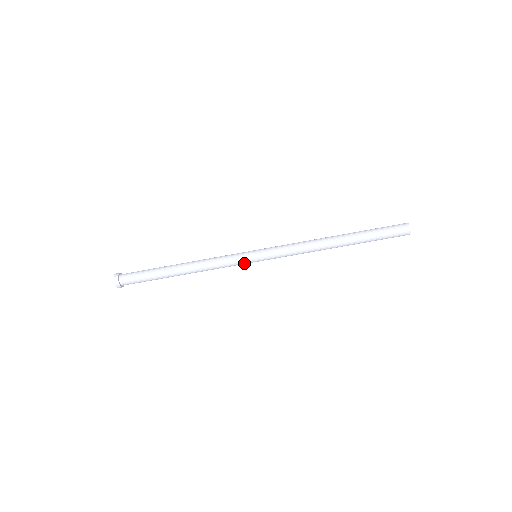
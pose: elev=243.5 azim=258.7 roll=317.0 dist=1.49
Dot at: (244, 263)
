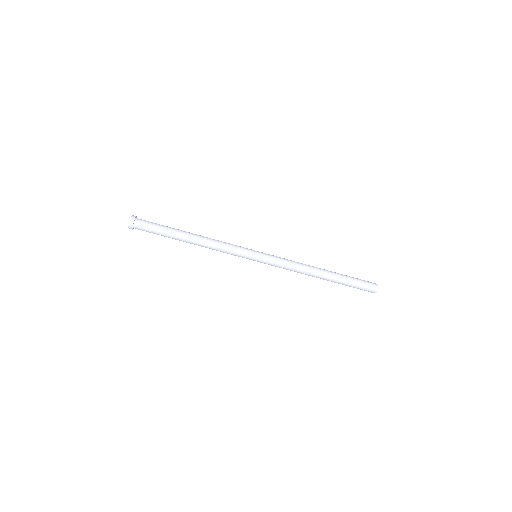
Dot at: (244, 257)
